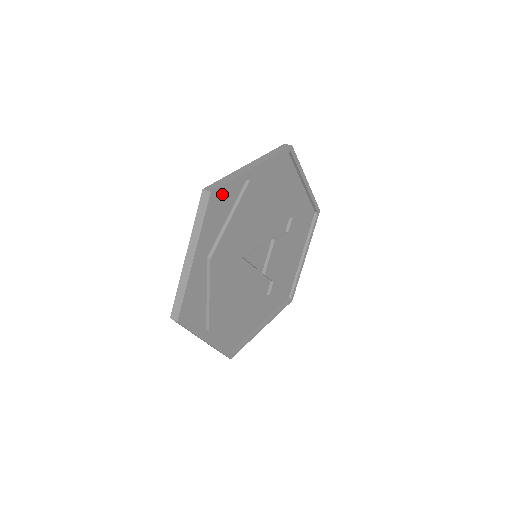
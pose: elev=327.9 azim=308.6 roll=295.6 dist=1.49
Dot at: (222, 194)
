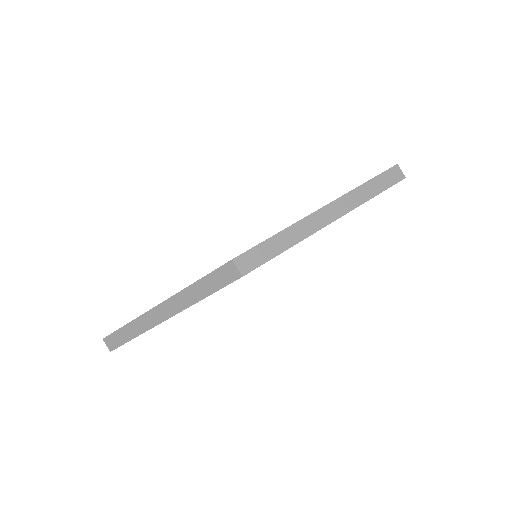
Dot at: occluded
